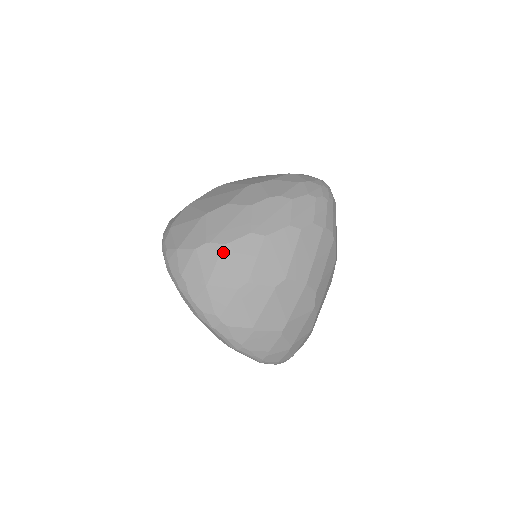
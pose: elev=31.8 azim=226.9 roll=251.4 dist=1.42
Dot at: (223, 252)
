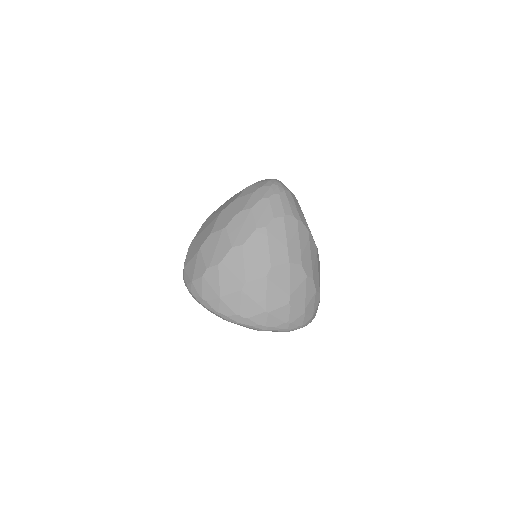
Dot at: (220, 270)
